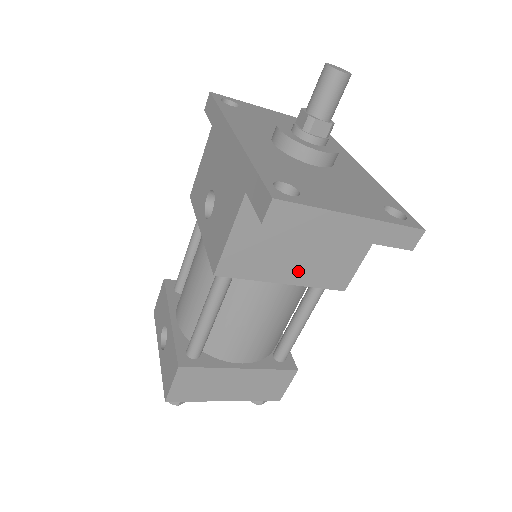
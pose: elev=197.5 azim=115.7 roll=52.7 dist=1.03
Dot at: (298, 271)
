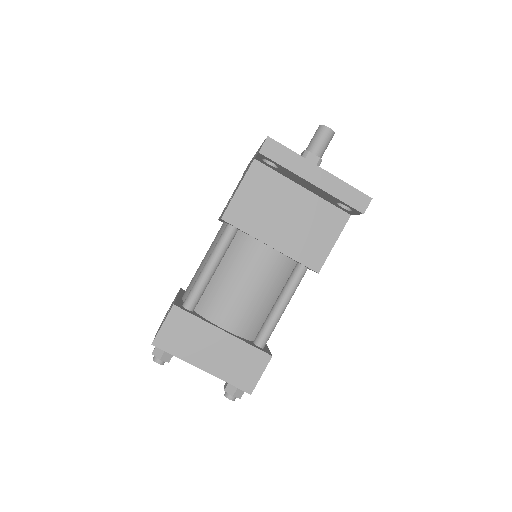
Dot at: (283, 238)
